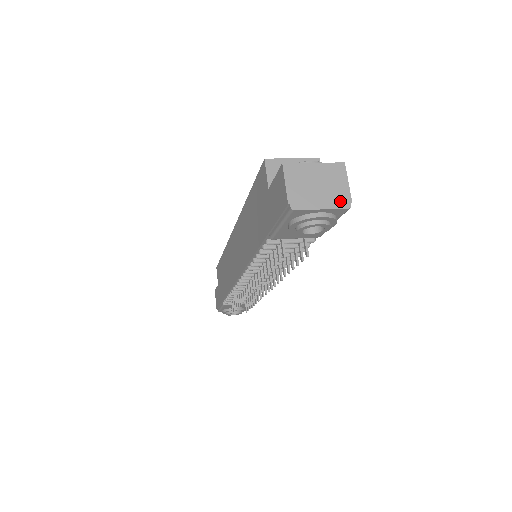
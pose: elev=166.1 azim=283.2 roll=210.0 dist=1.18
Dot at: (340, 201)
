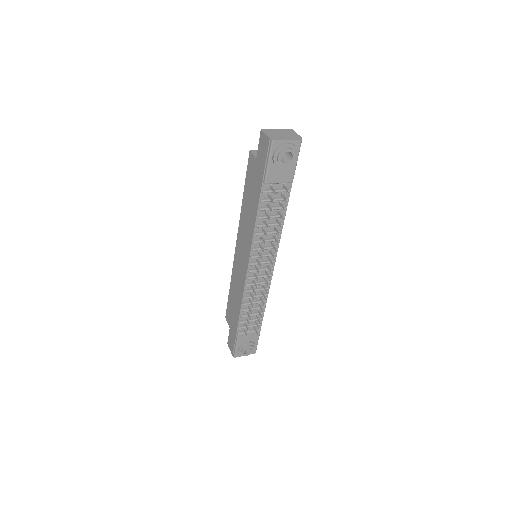
Dot at: (296, 138)
